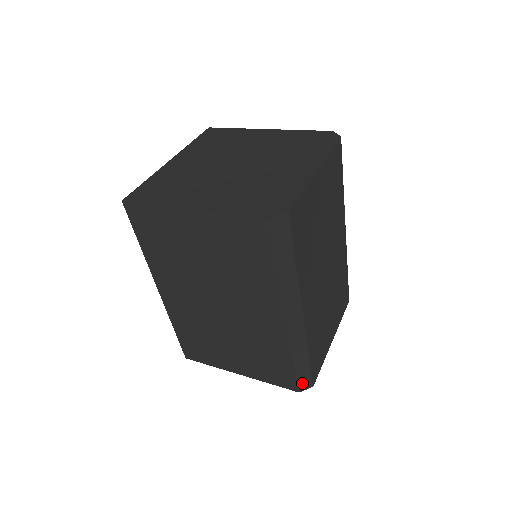
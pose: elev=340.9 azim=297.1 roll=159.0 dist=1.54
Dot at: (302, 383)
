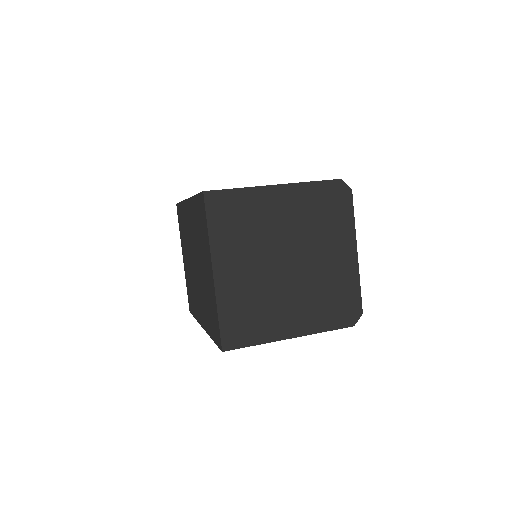
Dot at: occluded
